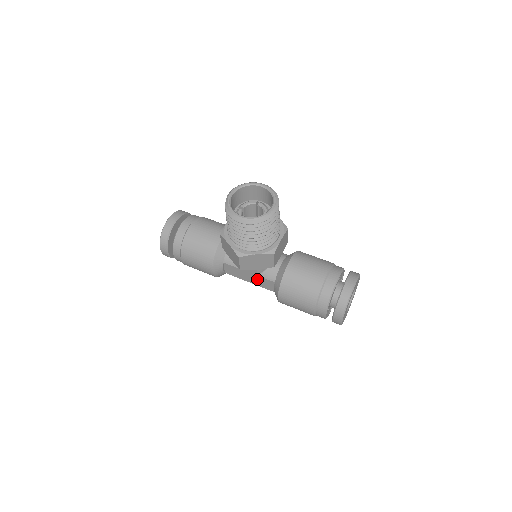
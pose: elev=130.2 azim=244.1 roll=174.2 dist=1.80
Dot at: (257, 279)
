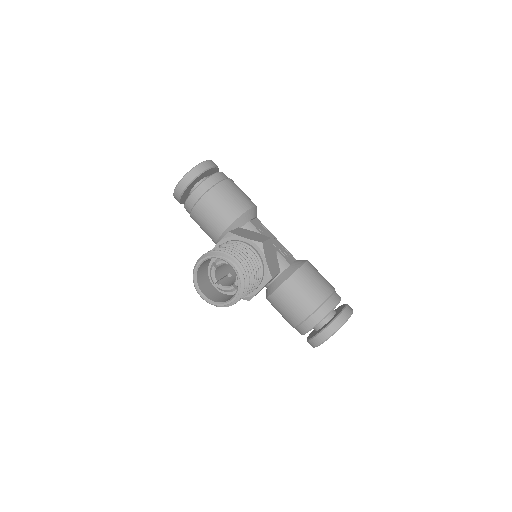
Dot at: occluded
